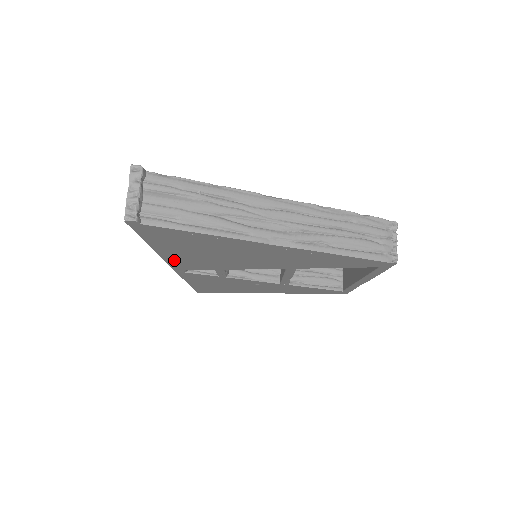
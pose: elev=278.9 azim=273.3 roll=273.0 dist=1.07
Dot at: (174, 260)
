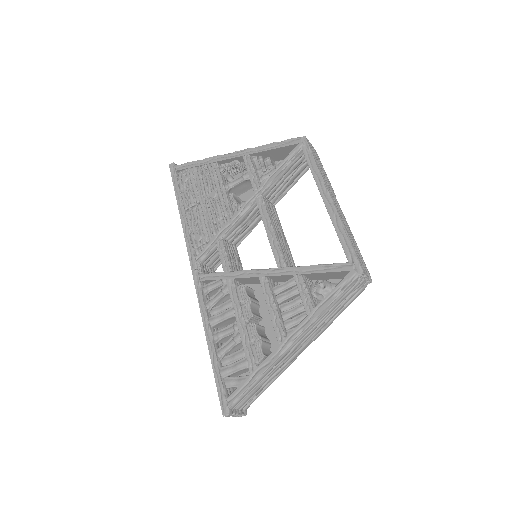
Dot at: occluded
